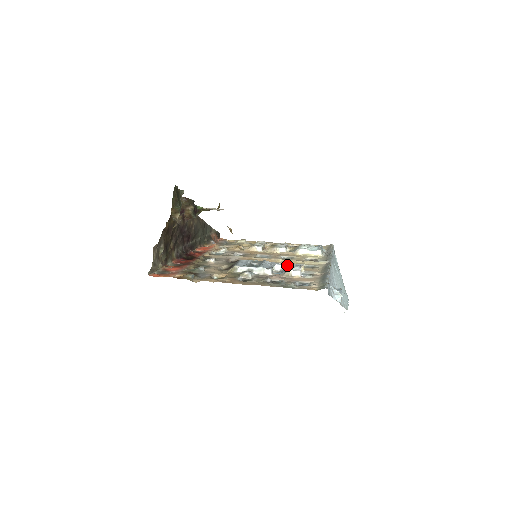
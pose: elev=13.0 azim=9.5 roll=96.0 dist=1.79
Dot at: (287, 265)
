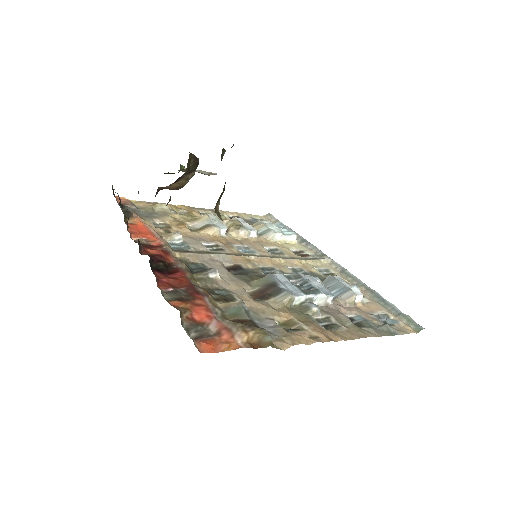
Dot at: (301, 271)
